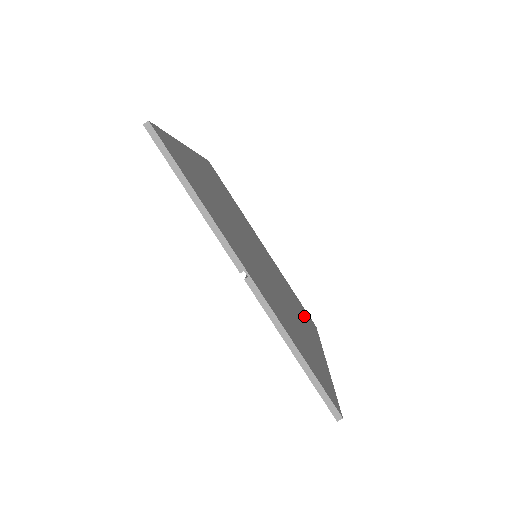
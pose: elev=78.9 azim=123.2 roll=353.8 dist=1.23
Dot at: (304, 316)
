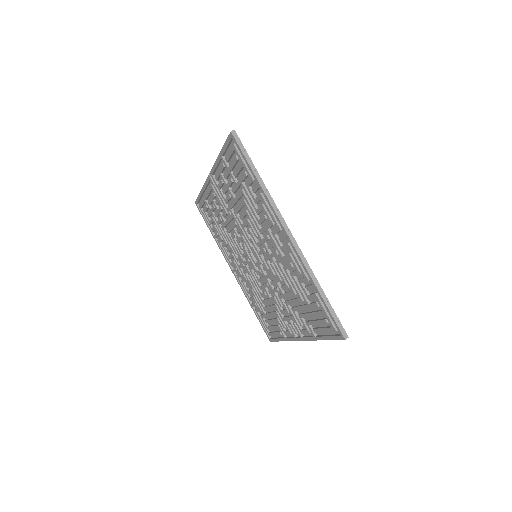
Dot at: occluded
